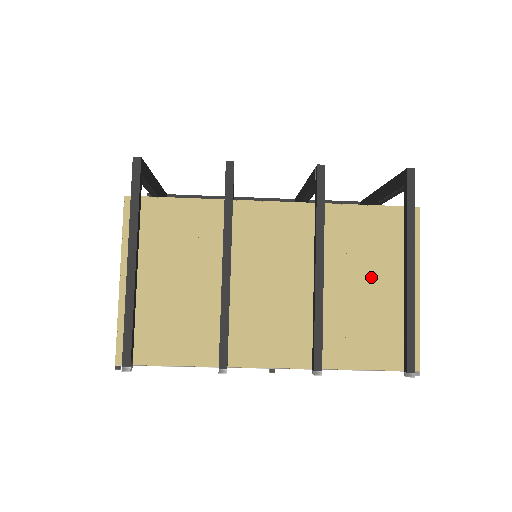
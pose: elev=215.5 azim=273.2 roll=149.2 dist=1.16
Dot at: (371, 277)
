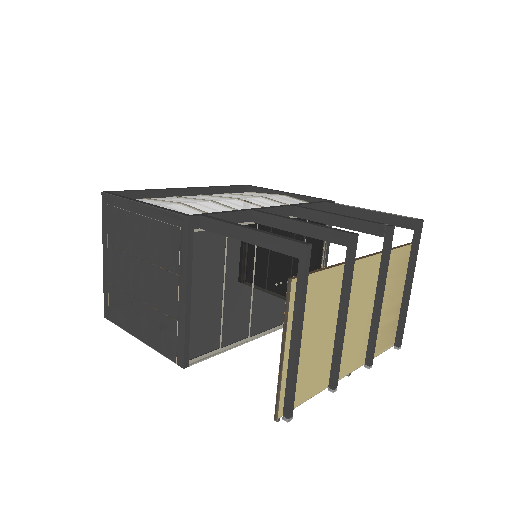
Dot at: (393, 295)
